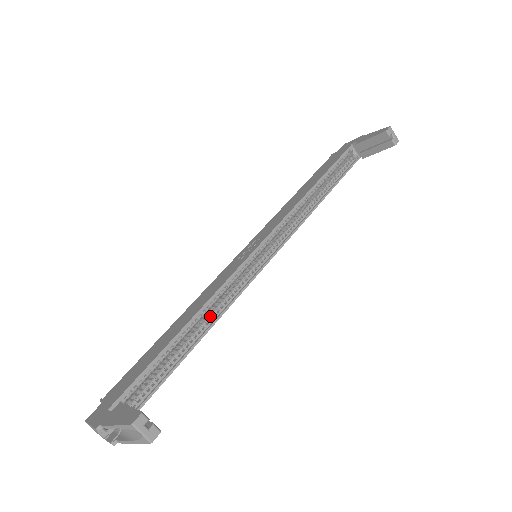
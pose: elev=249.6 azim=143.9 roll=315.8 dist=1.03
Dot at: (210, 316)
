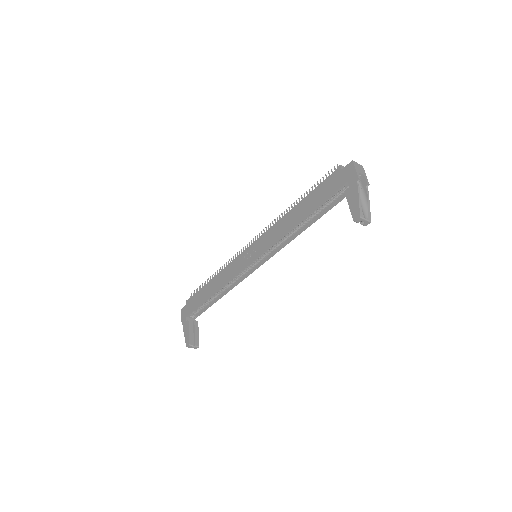
Dot at: (227, 288)
